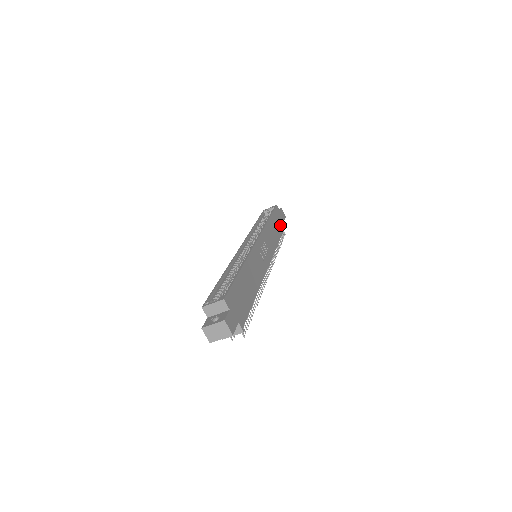
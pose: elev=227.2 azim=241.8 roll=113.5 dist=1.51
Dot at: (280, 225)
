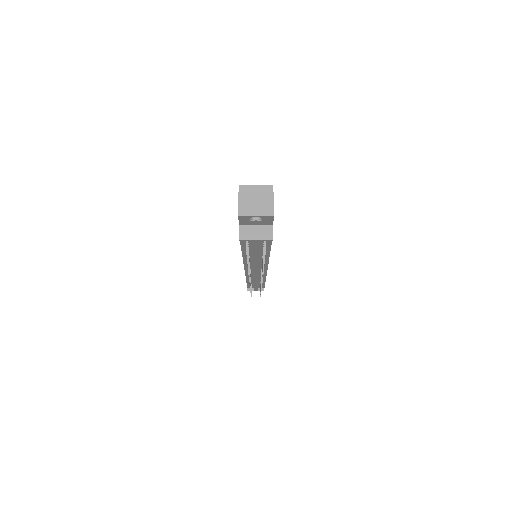
Dot at: occluded
